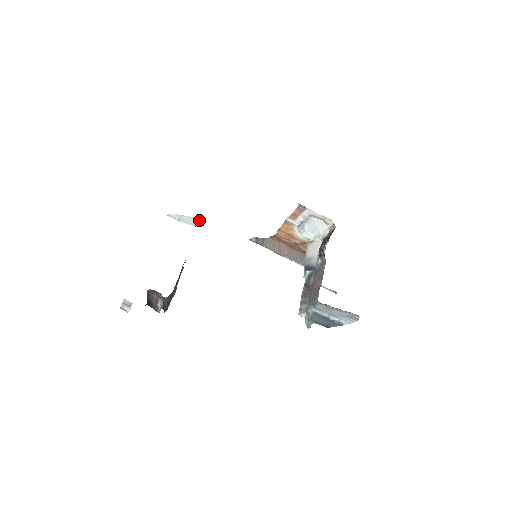
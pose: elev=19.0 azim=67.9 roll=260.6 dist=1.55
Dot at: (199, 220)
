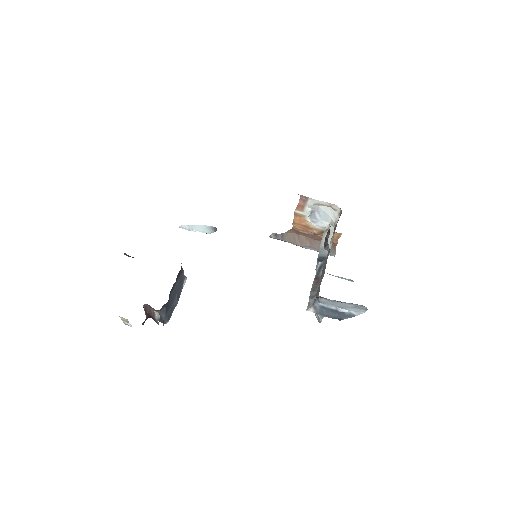
Dot at: (210, 227)
